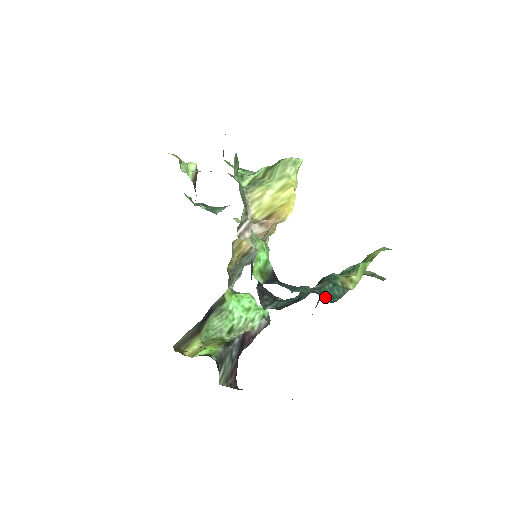
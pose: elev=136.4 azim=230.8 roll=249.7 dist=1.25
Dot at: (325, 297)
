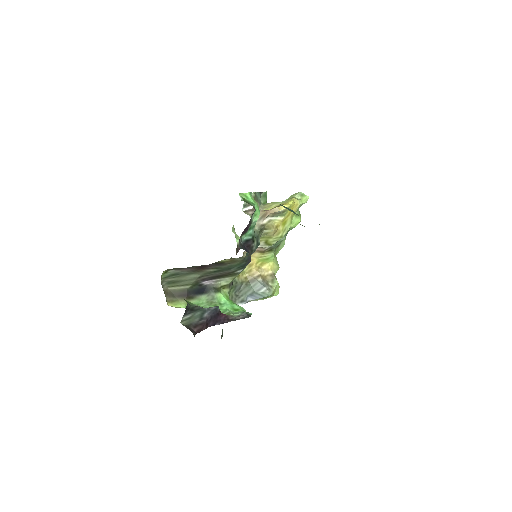
Dot at: (281, 205)
